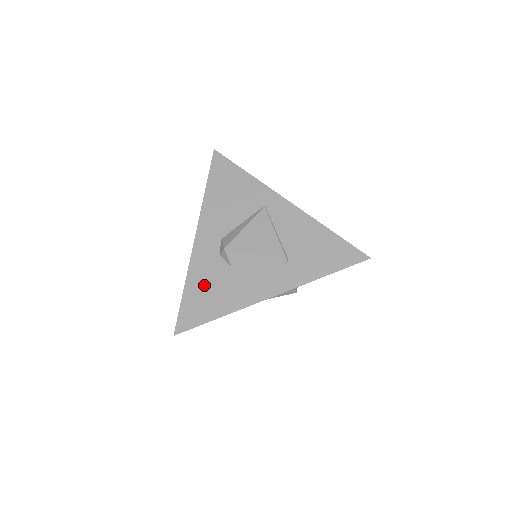
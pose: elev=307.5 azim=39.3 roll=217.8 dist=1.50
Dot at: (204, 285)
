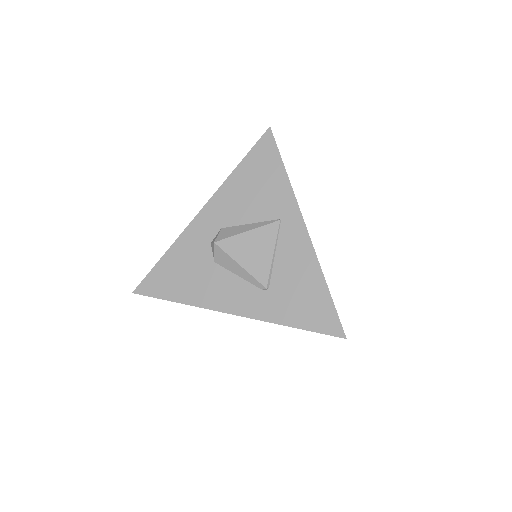
Dot at: (181, 263)
